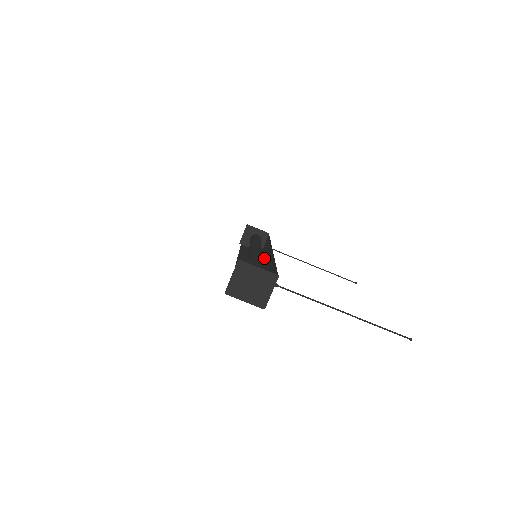
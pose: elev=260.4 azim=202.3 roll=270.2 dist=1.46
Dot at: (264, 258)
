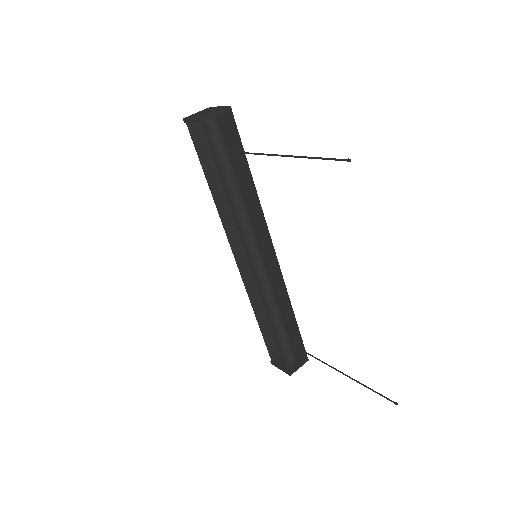
Dot at: occluded
